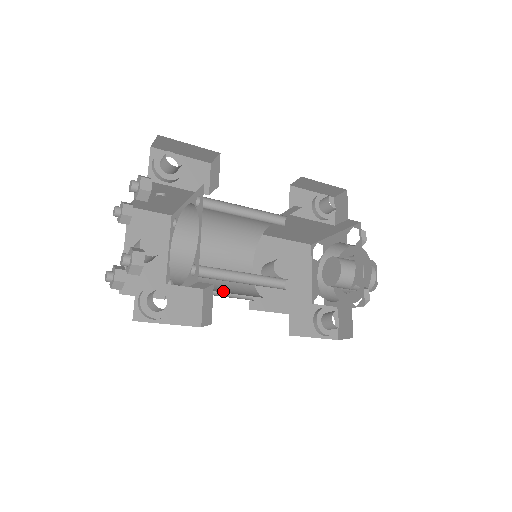
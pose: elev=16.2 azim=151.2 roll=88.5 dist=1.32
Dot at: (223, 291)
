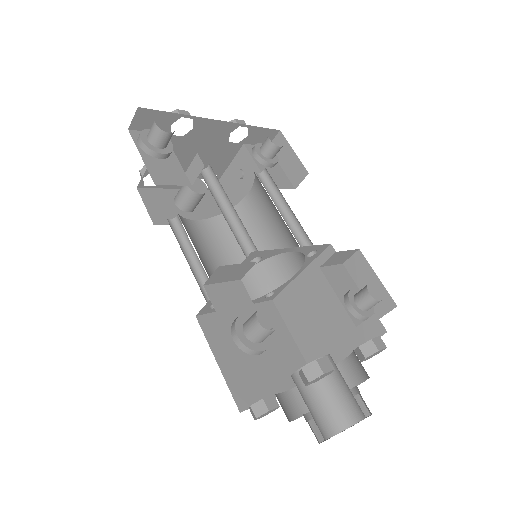
Dot at: occluded
